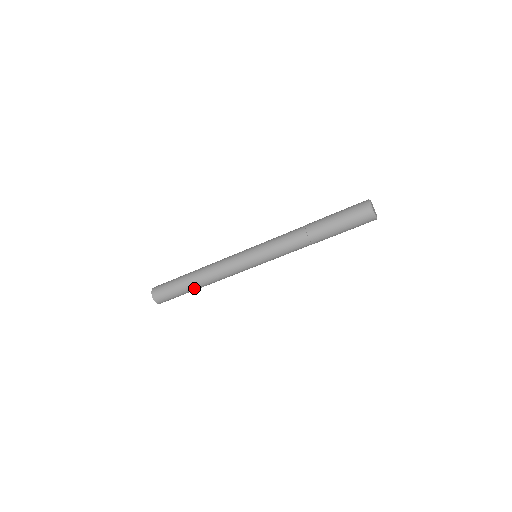
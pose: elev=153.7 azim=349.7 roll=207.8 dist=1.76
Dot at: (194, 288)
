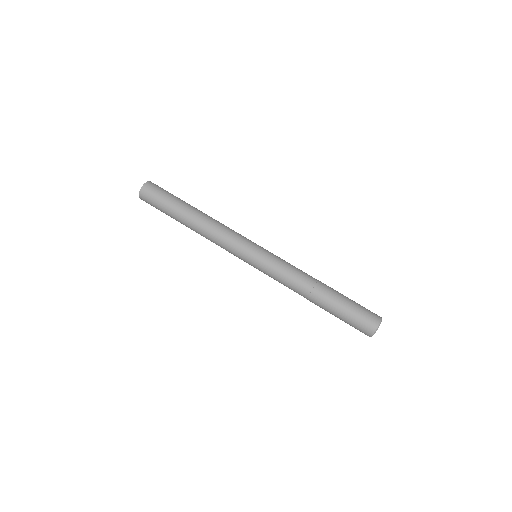
Dot at: occluded
